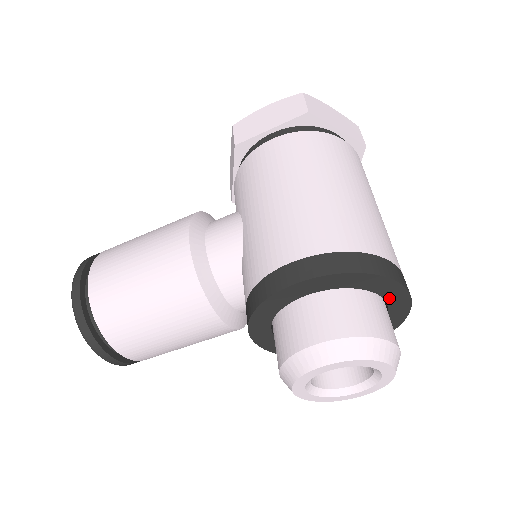
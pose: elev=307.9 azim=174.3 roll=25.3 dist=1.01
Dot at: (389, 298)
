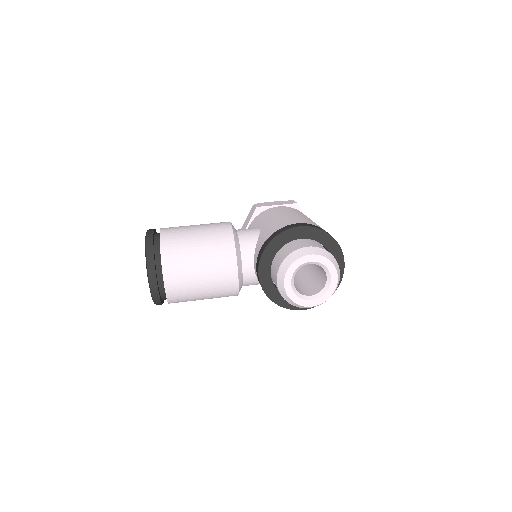
Dot at: occluded
